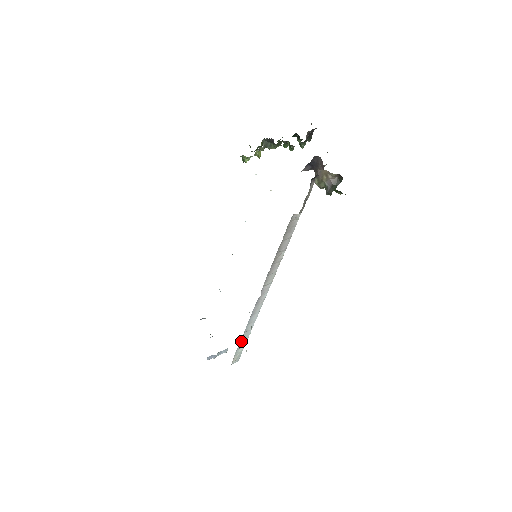
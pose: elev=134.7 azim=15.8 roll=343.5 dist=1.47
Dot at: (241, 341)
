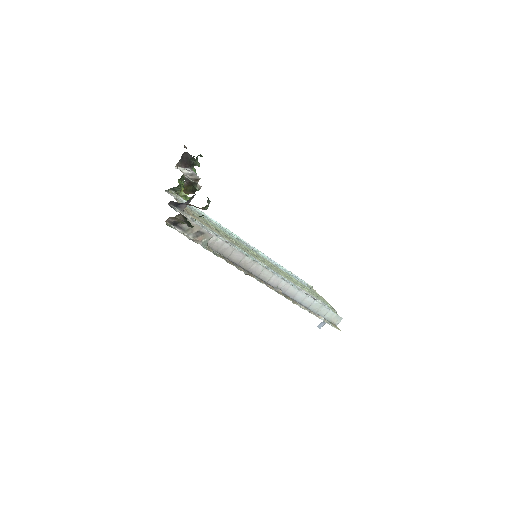
Dot at: (317, 311)
